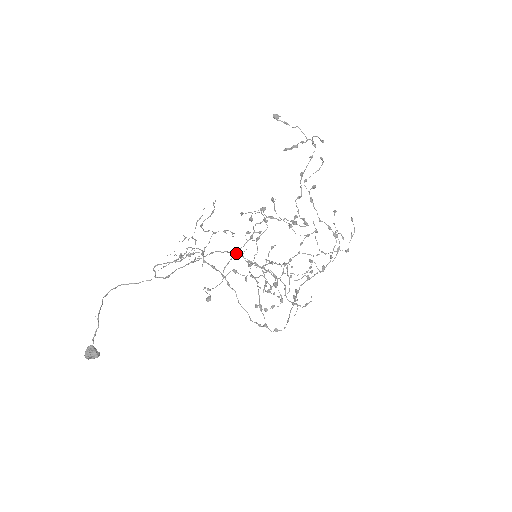
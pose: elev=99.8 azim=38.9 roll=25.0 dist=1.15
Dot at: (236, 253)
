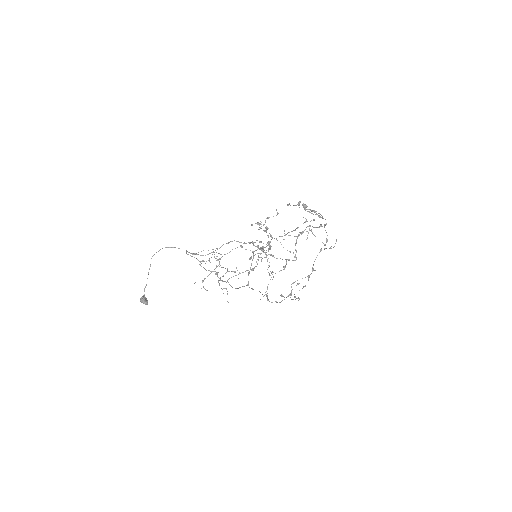
Dot at: occluded
